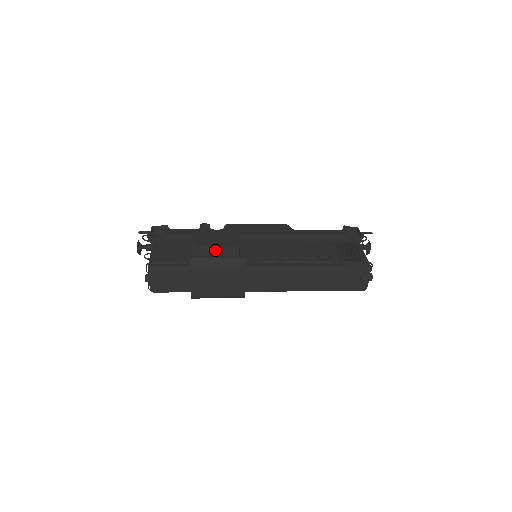
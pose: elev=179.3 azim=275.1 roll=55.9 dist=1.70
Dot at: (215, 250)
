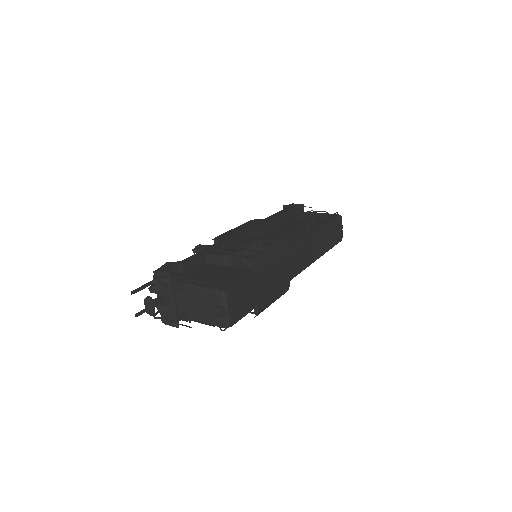
Dot at: occluded
